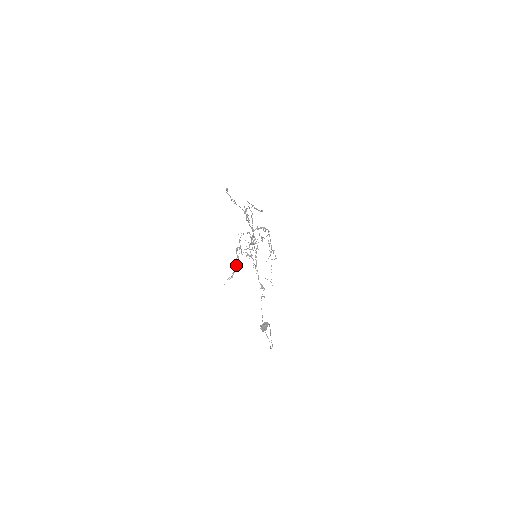
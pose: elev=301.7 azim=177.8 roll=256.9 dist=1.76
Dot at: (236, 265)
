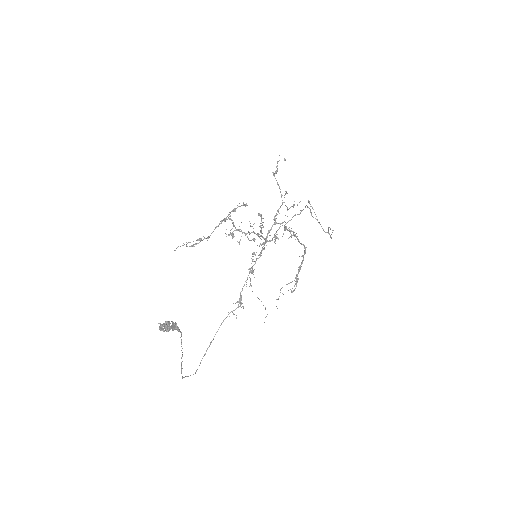
Dot at: occluded
